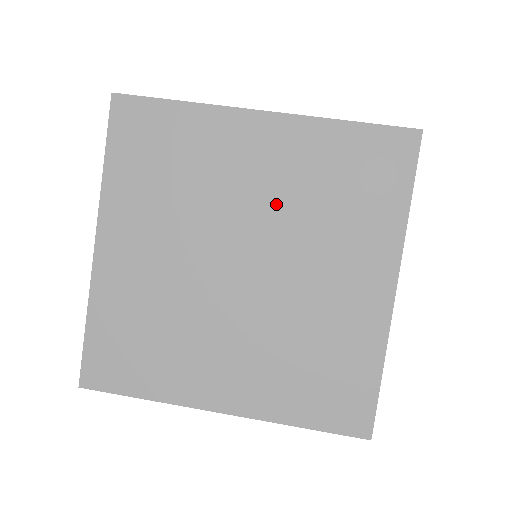
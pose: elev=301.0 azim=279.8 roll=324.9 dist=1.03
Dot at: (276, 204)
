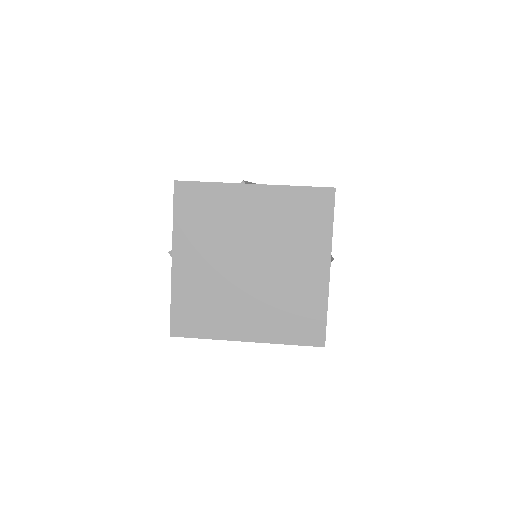
Dot at: (265, 231)
